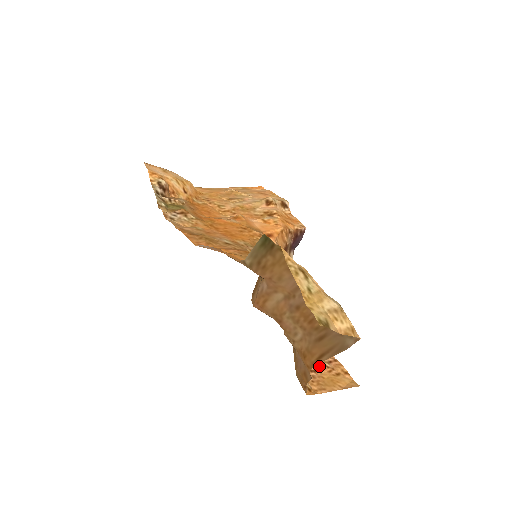
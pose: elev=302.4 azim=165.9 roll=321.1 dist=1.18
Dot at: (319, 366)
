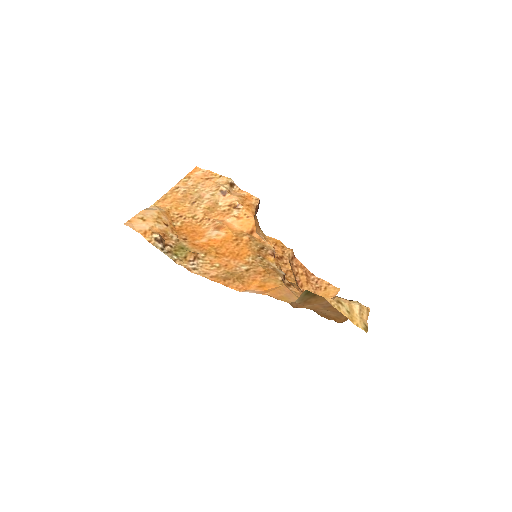
Dot at: (314, 291)
